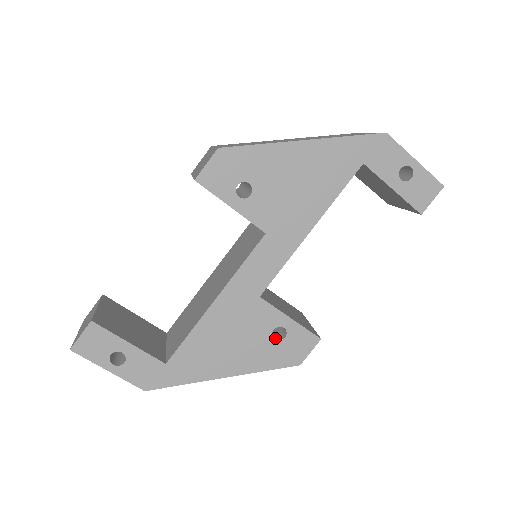
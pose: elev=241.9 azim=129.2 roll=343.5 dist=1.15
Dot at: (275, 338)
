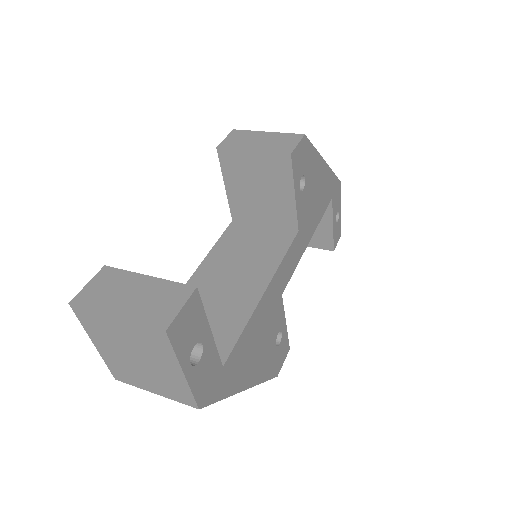
Dot at: occluded
